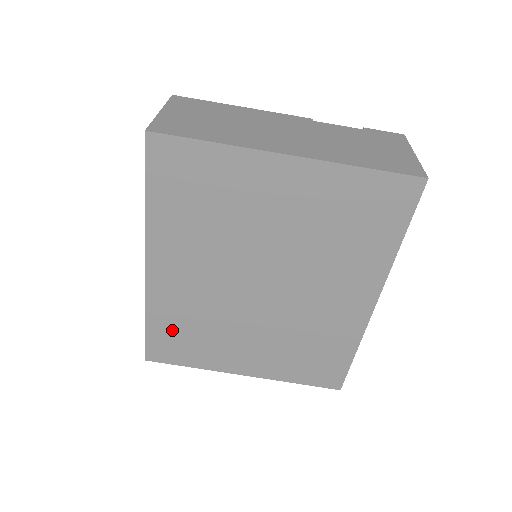
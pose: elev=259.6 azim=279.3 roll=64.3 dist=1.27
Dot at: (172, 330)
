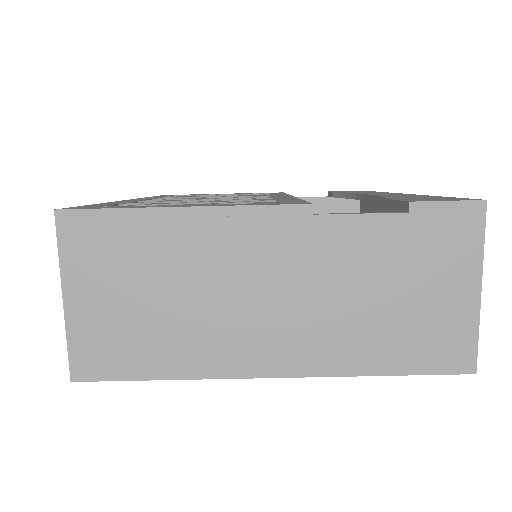
Dot at: occluded
